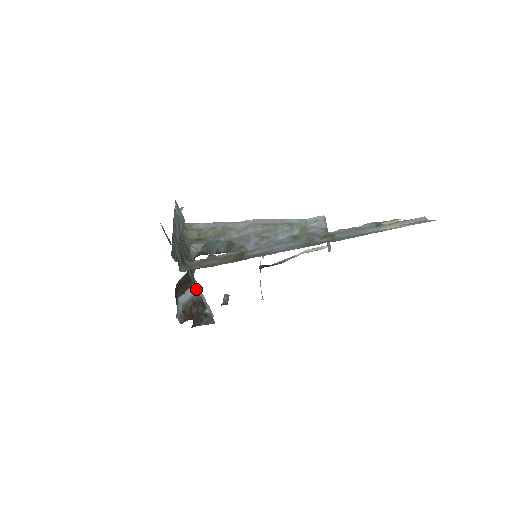
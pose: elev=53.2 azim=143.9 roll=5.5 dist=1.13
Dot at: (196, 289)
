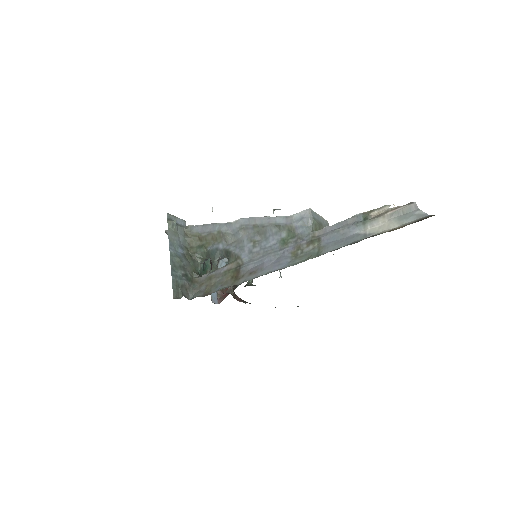
Dot at: (226, 259)
